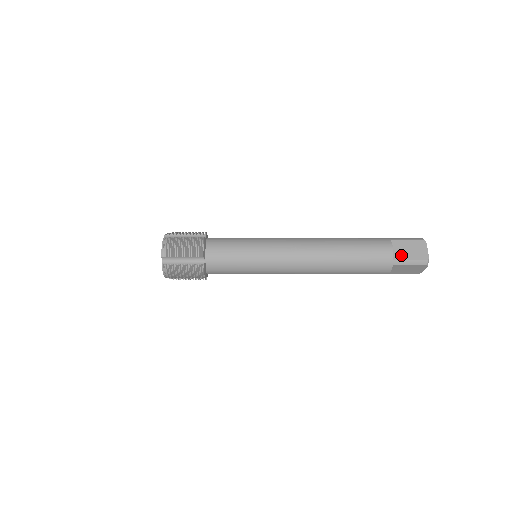
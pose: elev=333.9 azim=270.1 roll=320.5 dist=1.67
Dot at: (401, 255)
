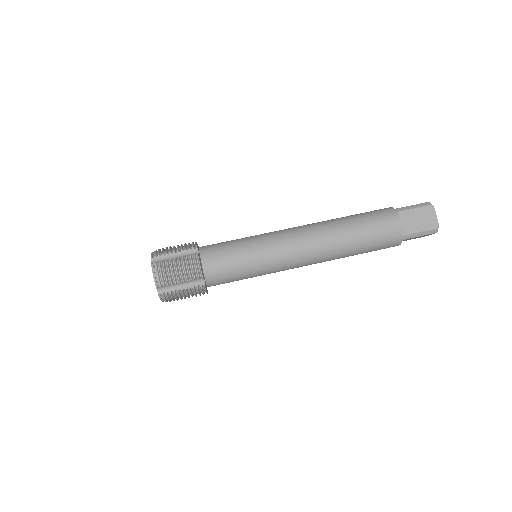
Dot at: (410, 228)
